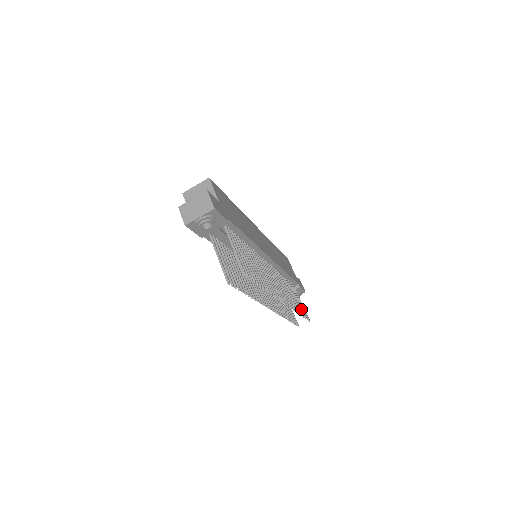
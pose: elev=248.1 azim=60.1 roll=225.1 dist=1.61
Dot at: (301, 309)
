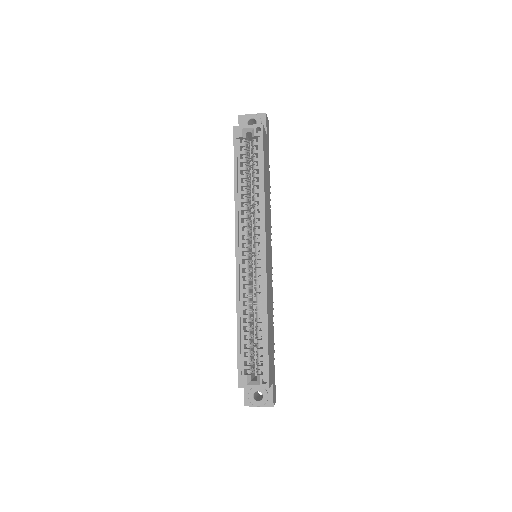
Dot at: occluded
